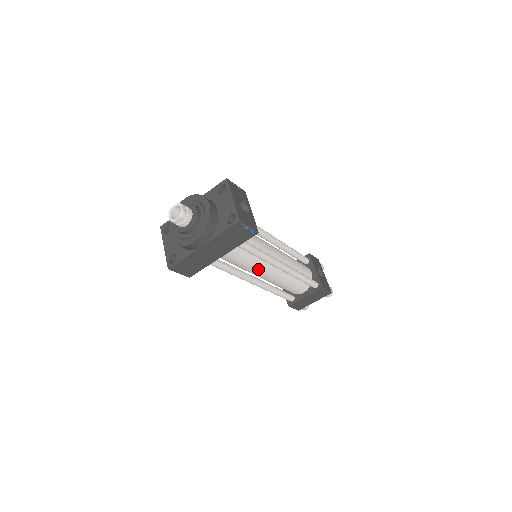
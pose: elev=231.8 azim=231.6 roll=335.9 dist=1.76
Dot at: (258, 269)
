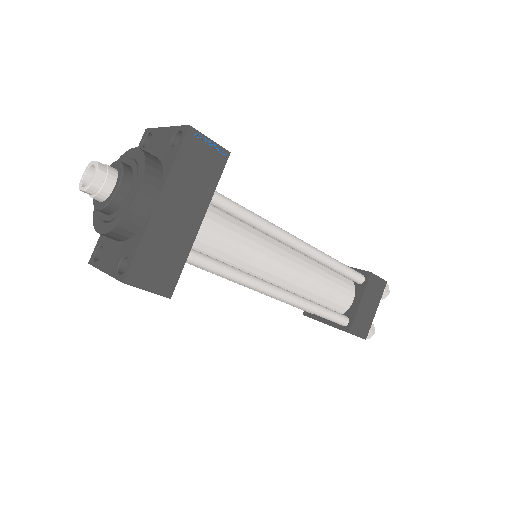
Dot at: (269, 259)
